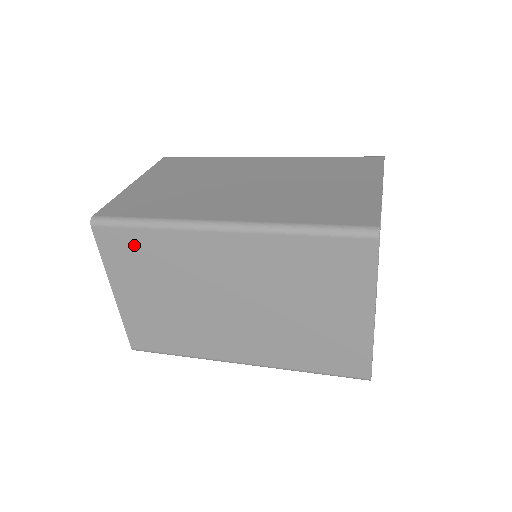
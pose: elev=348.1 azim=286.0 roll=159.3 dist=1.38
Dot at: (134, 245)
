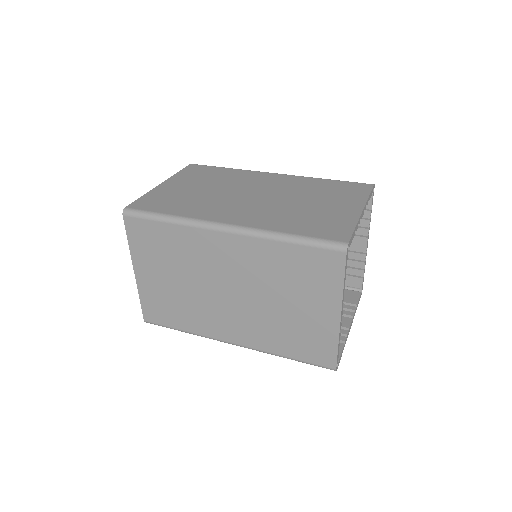
Dot at: (155, 235)
